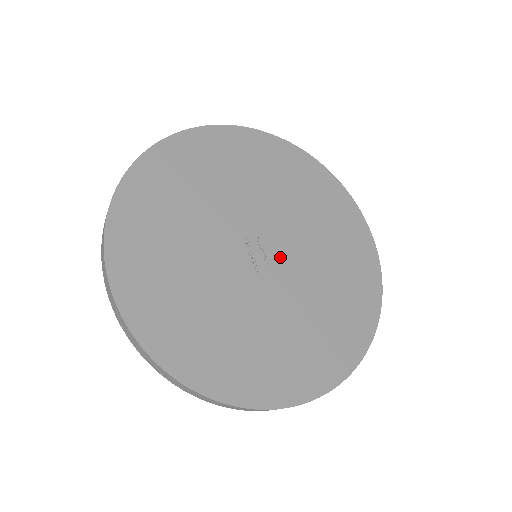
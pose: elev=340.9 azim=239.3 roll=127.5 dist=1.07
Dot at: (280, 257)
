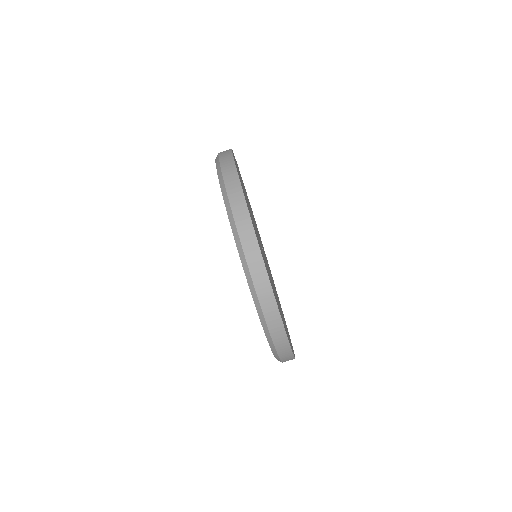
Dot at: occluded
